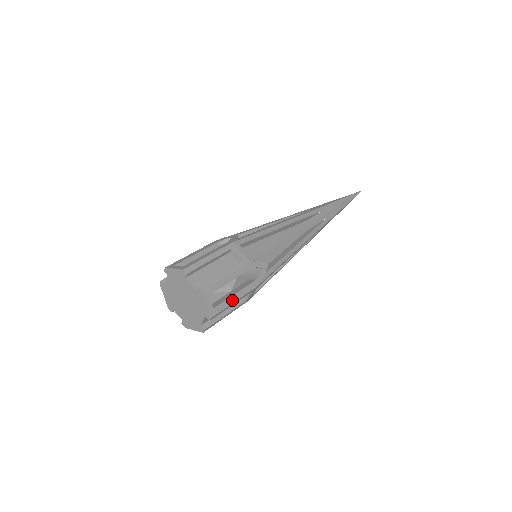
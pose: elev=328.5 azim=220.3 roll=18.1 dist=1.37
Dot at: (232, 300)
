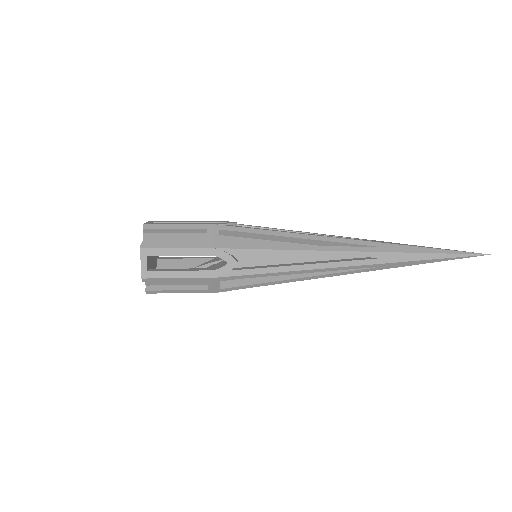
Dot at: (174, 275)
